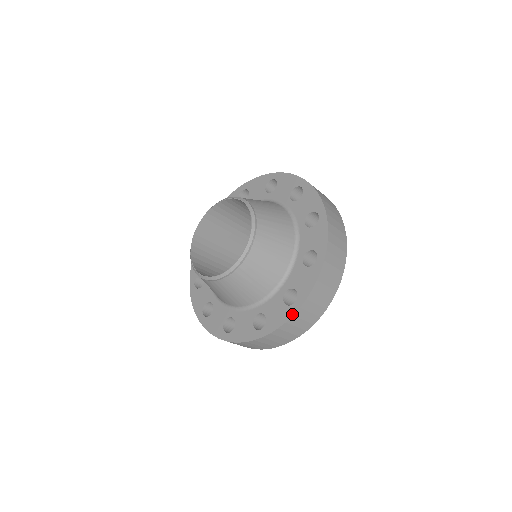
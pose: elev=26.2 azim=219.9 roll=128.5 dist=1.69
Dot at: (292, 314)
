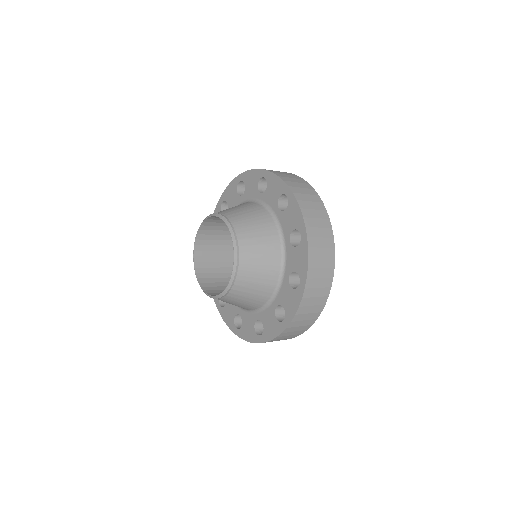
Dot at: (231, 330)
